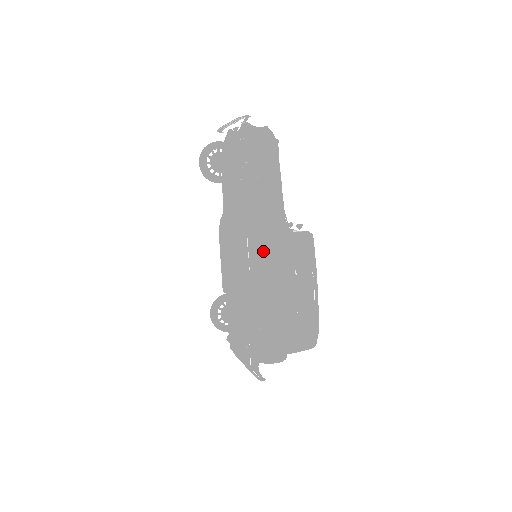
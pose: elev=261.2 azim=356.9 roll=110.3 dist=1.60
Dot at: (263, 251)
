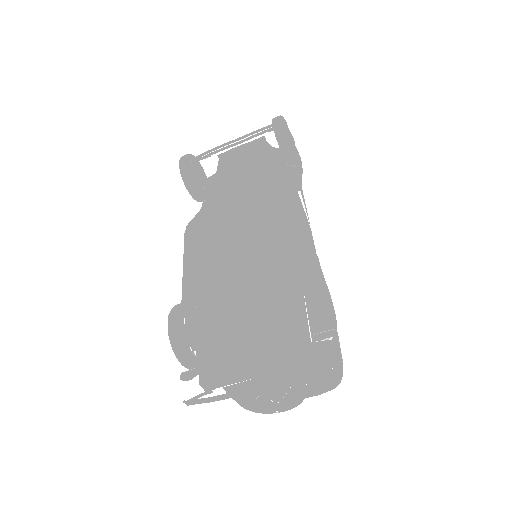
Dot at: occluded
